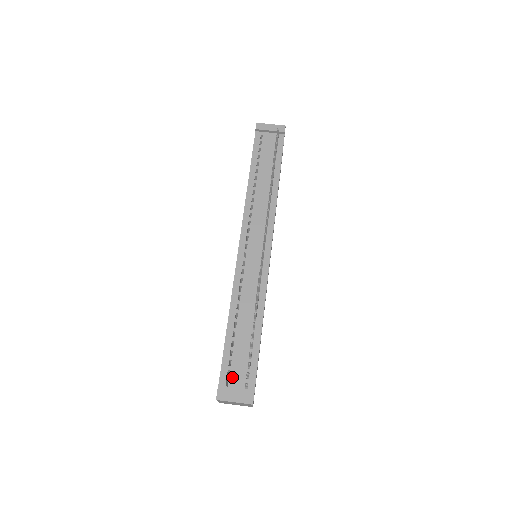
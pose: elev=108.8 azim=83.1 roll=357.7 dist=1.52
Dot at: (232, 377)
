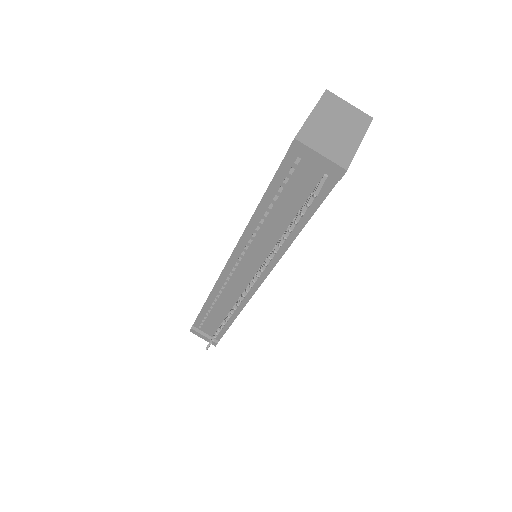
Dot at: (204, 327)
